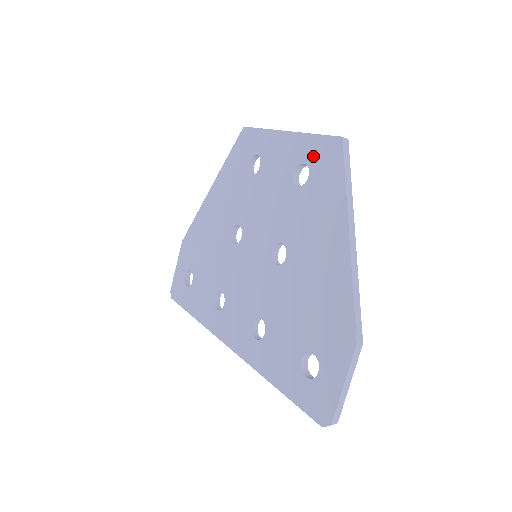
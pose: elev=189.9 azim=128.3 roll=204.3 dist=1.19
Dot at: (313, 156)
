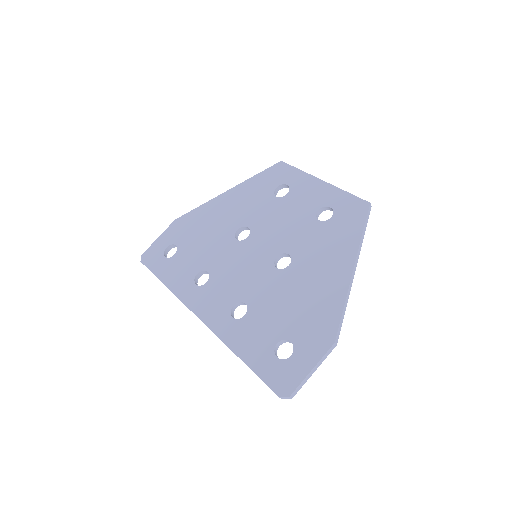
Dot at: (340, 205)
